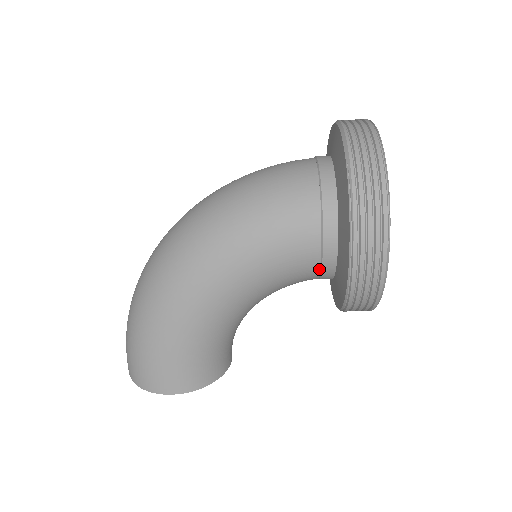
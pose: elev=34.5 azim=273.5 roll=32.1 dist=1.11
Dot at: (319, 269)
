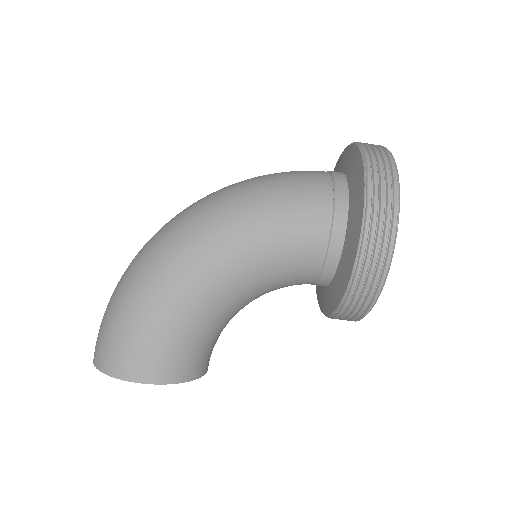
Dot at: (322, 262)
